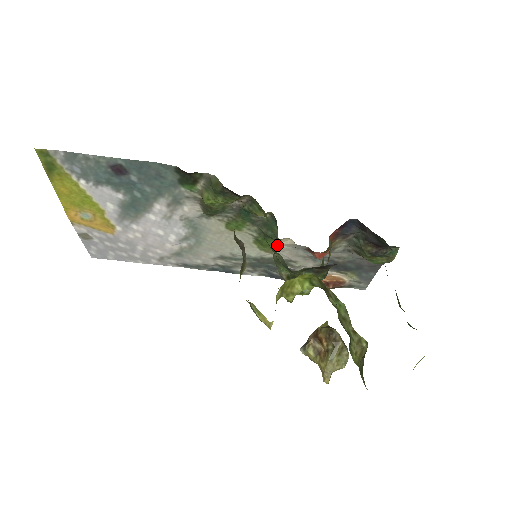
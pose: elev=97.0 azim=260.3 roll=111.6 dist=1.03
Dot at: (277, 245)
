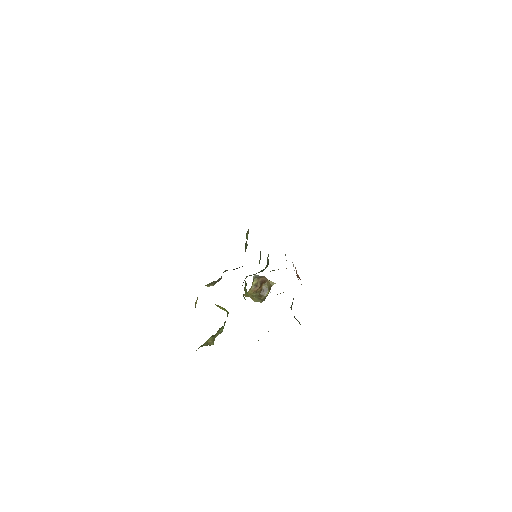
Dot at: occluded
